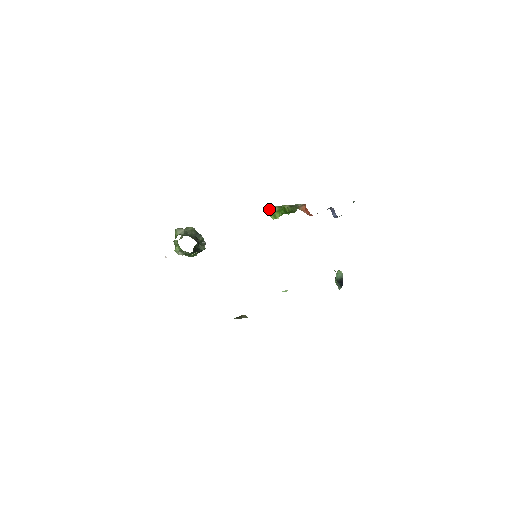
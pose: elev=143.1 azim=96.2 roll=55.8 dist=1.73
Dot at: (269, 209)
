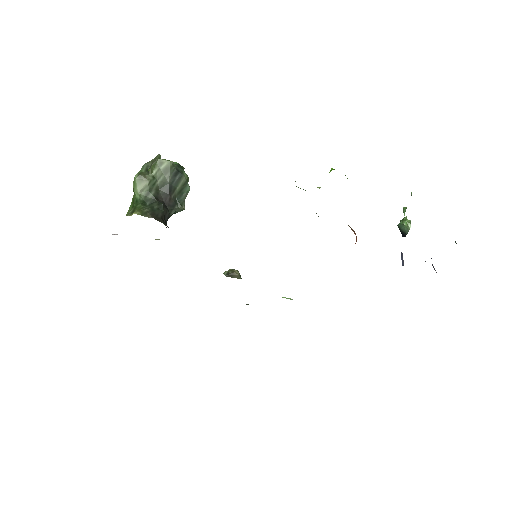
Dot at: occluded
